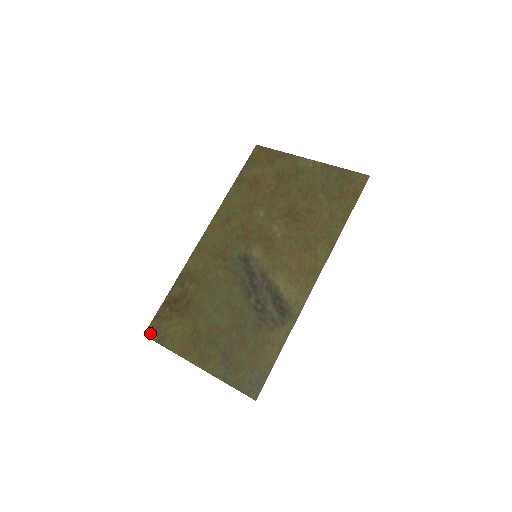
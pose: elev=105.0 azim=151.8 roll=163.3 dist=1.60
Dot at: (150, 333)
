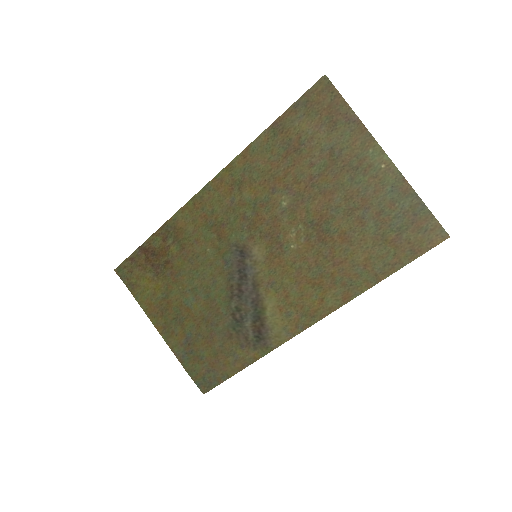
Dot at: (121, 272)
